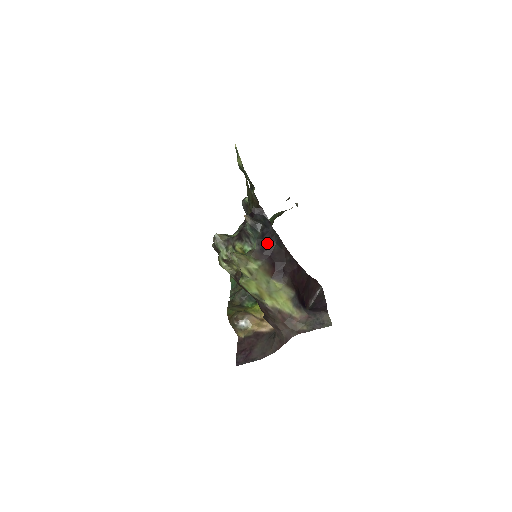
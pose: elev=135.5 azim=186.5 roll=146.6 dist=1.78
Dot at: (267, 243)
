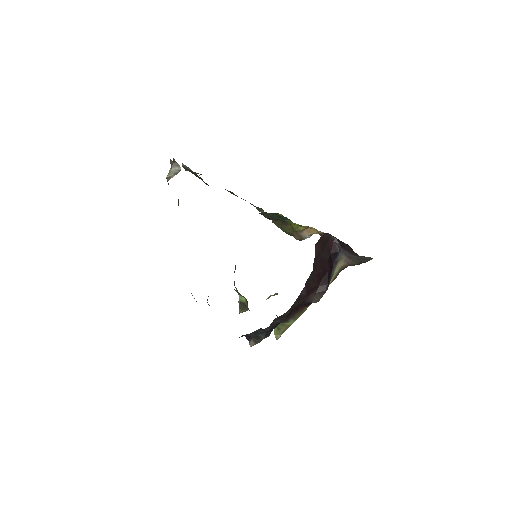
Dot at: (278, 323)
